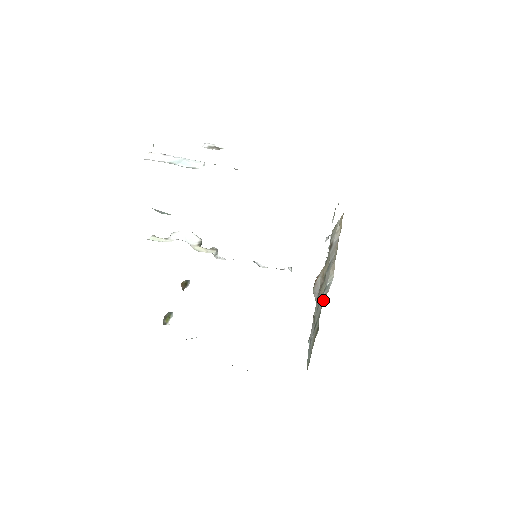
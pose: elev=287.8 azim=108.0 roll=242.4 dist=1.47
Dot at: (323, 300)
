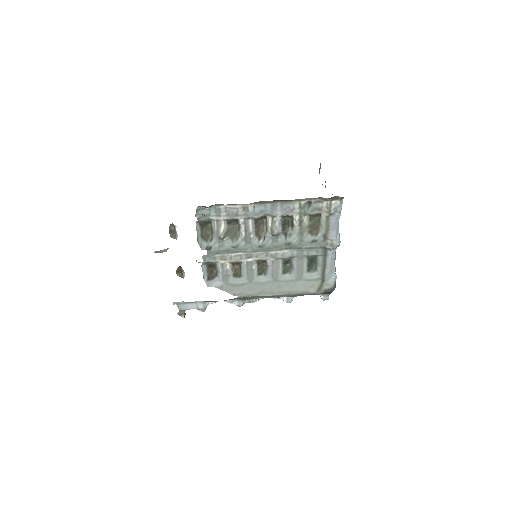
Dot at: (334, 271)
